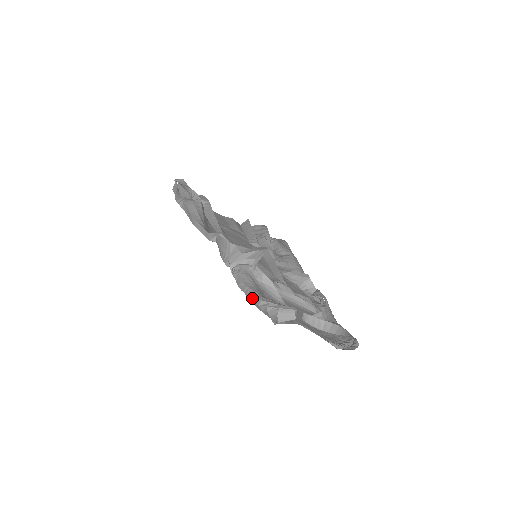
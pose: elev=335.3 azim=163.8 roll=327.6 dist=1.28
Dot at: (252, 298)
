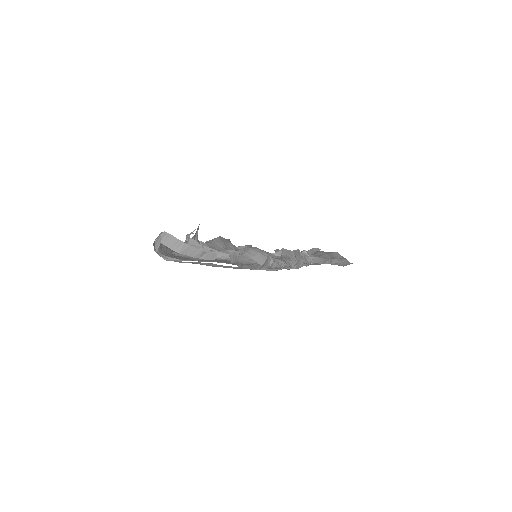
Dot at: occluded
